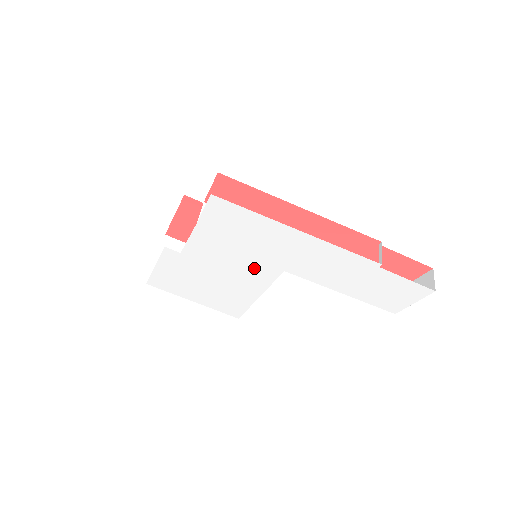
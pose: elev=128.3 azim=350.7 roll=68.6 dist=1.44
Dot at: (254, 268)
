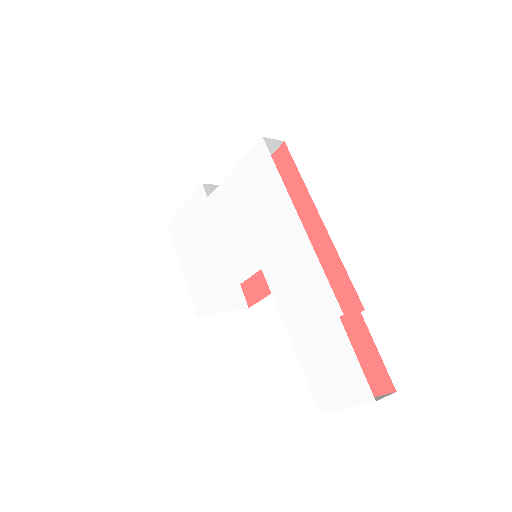
Dot at: (243, 250)
